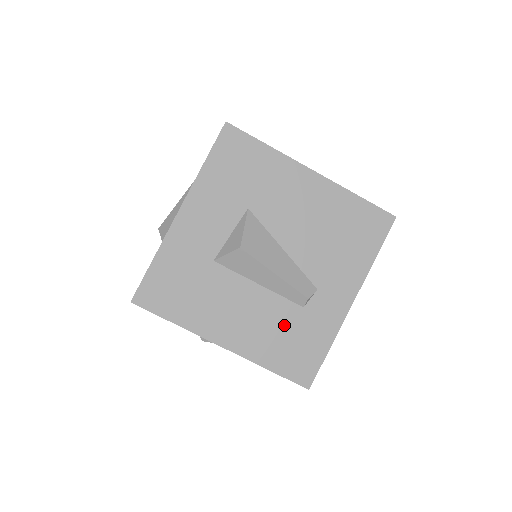
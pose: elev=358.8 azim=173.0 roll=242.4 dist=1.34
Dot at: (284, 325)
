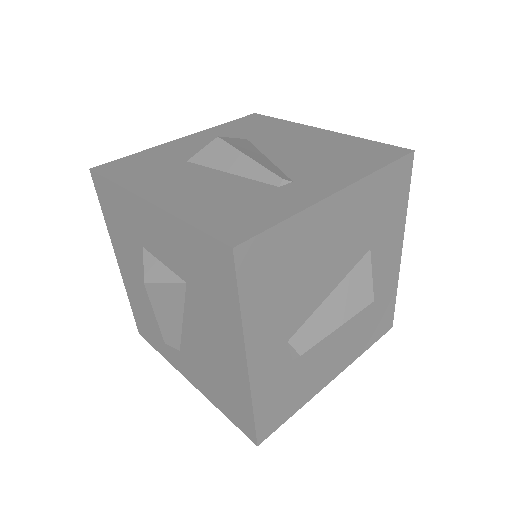
Dot at: (151, 317)
